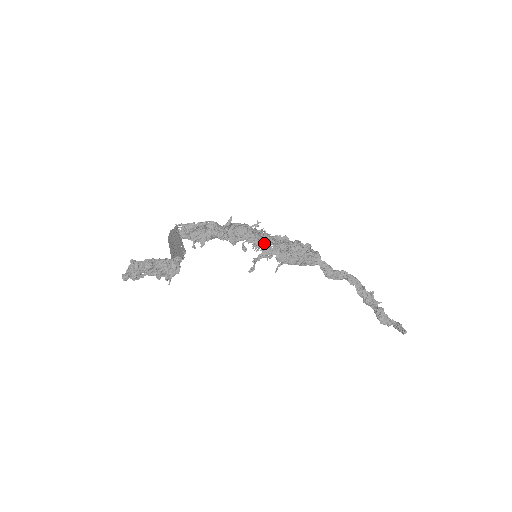
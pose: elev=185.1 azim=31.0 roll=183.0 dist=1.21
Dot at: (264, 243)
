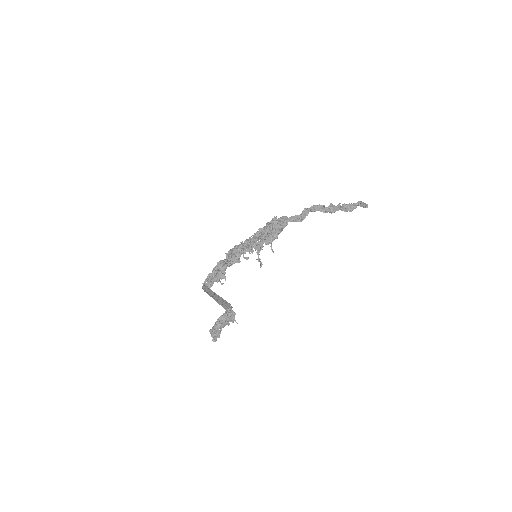
Dot at: (253, 245)
